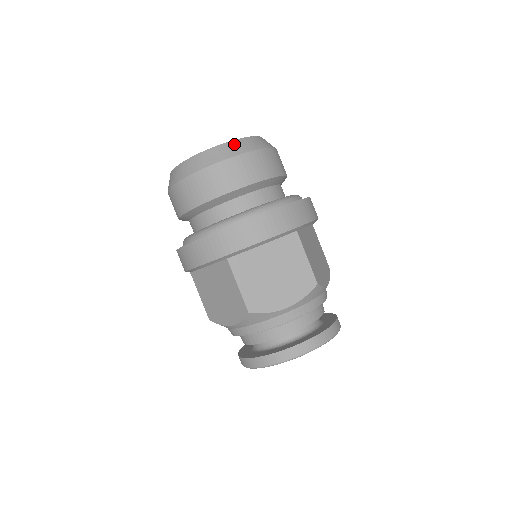
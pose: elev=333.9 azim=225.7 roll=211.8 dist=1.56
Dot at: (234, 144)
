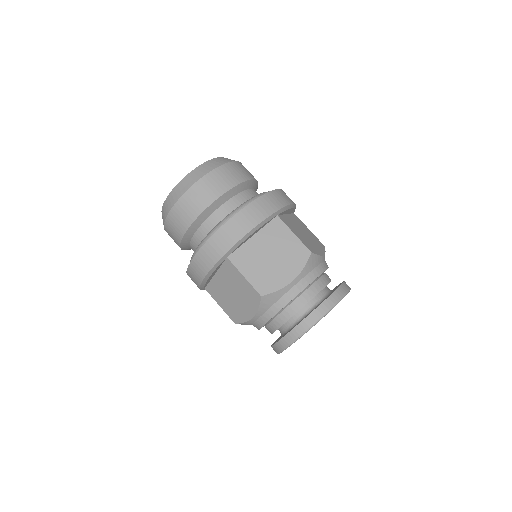
Dot at: occluded
